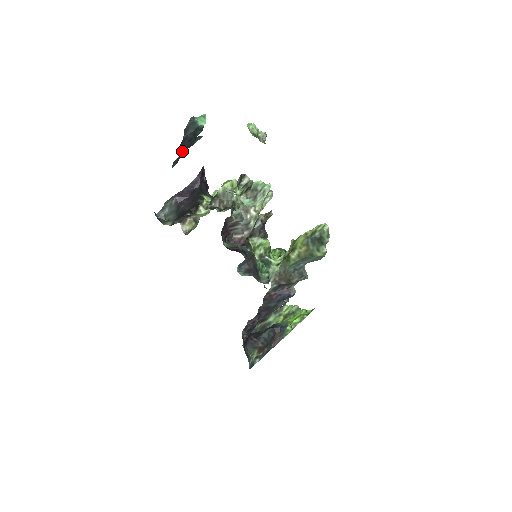
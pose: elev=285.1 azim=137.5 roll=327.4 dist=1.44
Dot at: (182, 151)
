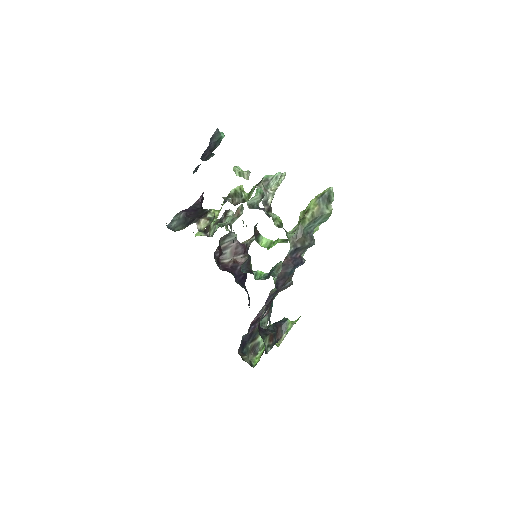
Dot at: occluded
